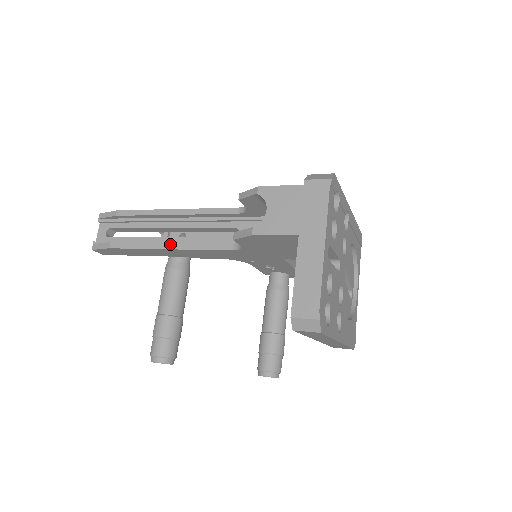
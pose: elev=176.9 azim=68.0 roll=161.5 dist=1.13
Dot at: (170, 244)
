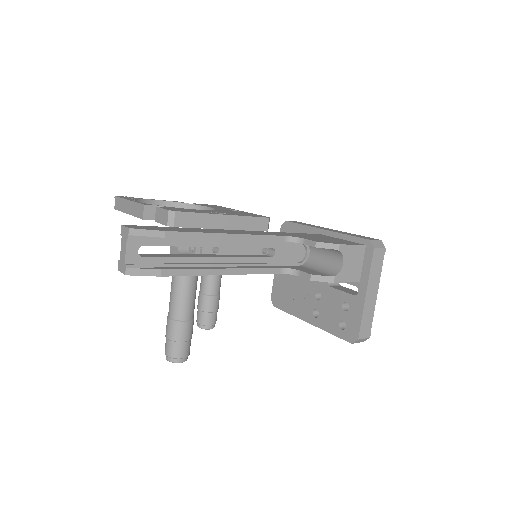
Dot at: (229, 270)
